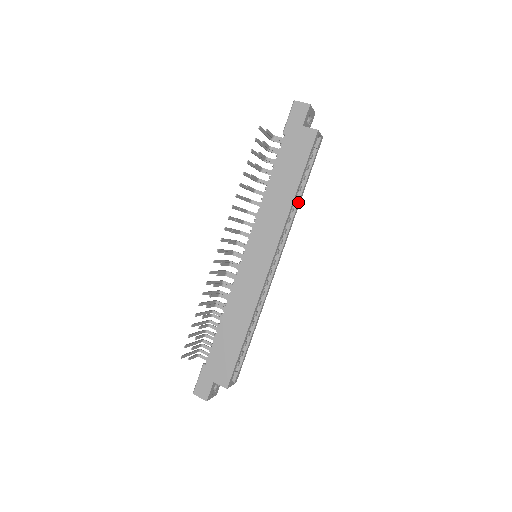
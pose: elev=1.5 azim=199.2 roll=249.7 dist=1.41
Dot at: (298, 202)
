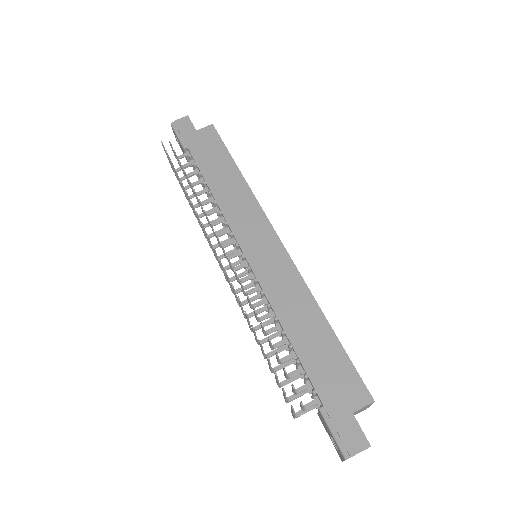
Dot at: occluded
